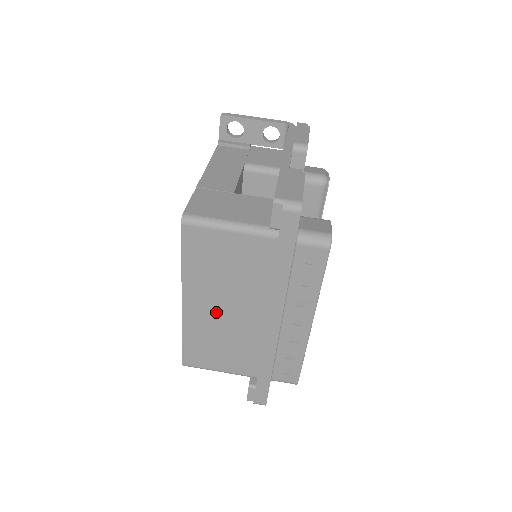
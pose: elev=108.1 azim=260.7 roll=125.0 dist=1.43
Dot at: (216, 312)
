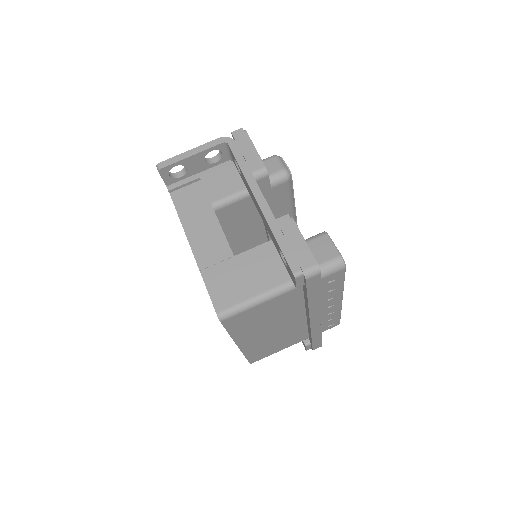
Dot at: (266, 335)
